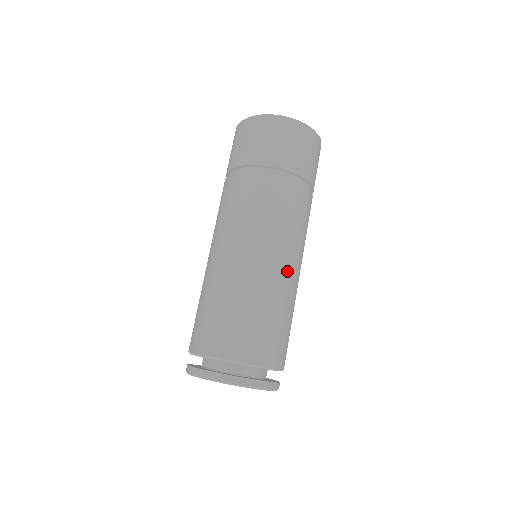
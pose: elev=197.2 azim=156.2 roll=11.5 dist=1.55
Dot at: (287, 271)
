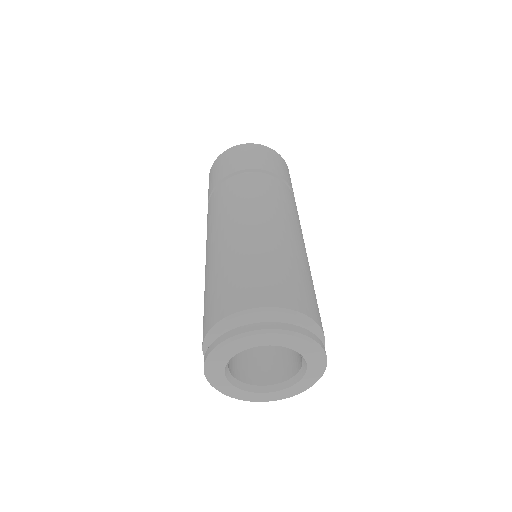
Dot at: (268, 228)
